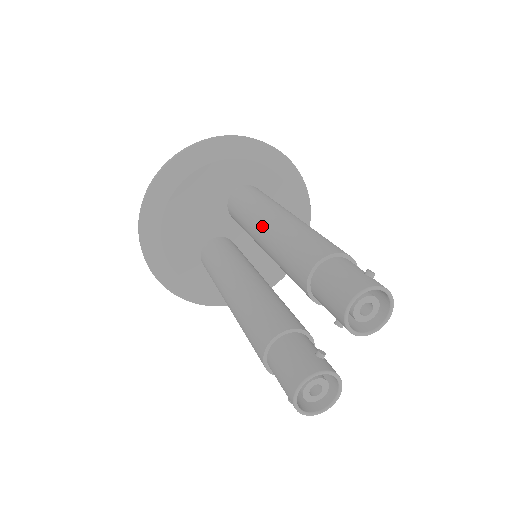
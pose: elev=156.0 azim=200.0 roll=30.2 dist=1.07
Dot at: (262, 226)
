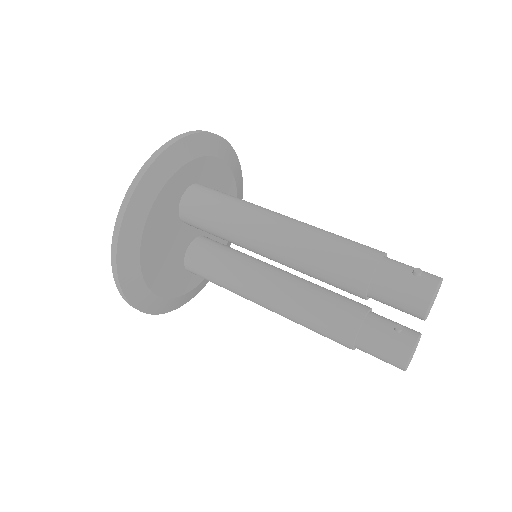
Dot at: (265, 249)
